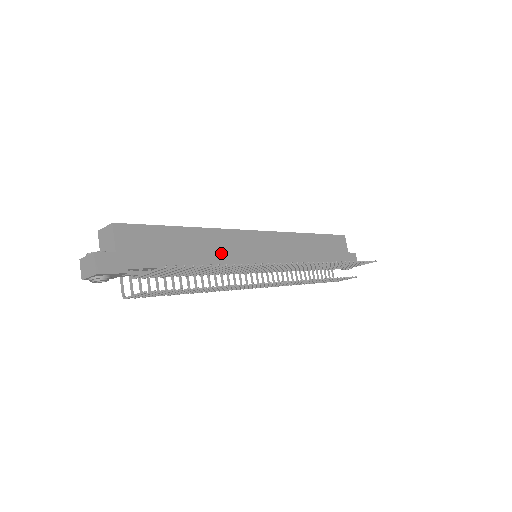
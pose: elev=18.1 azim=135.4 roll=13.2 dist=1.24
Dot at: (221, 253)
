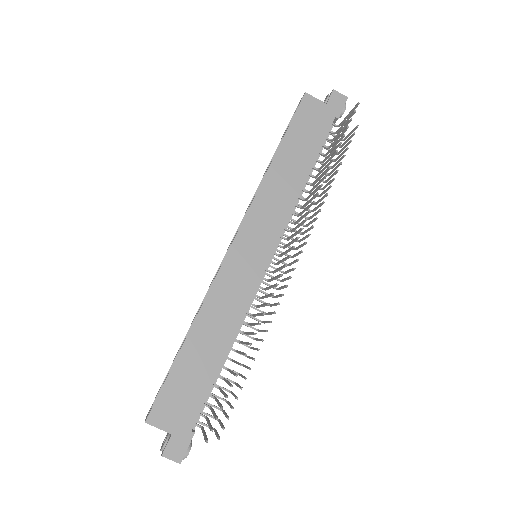
Dot at: (230, 312)
